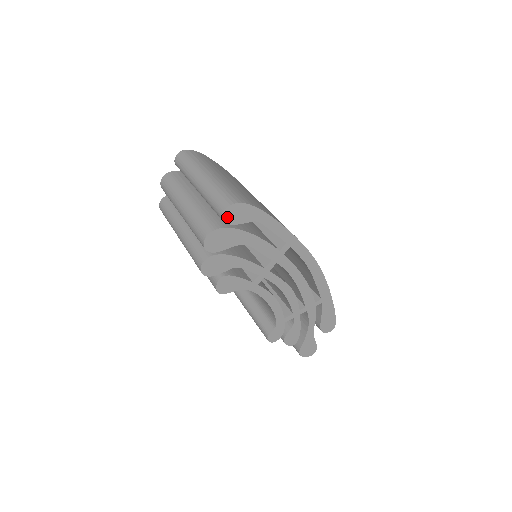
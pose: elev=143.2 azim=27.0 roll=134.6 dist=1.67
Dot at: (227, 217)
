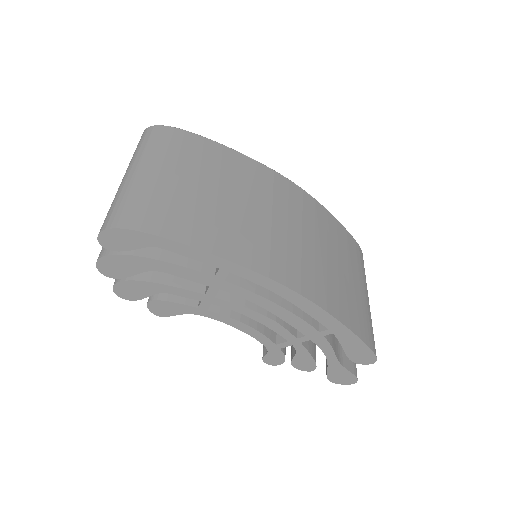
Dot at: (107, 244)
